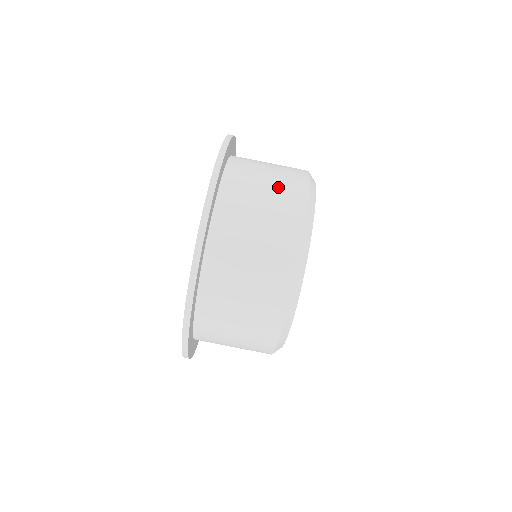
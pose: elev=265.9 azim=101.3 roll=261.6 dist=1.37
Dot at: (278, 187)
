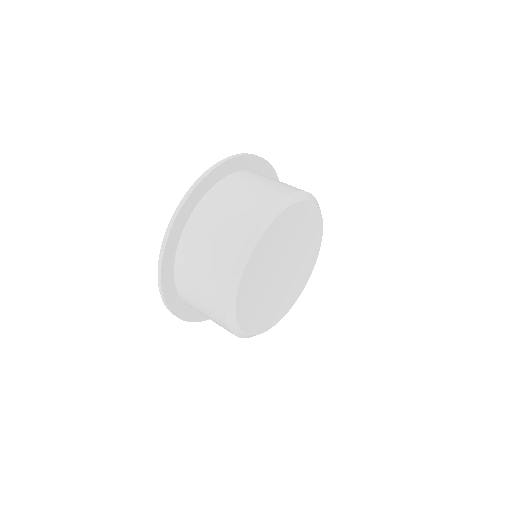
Dot at: occluded
